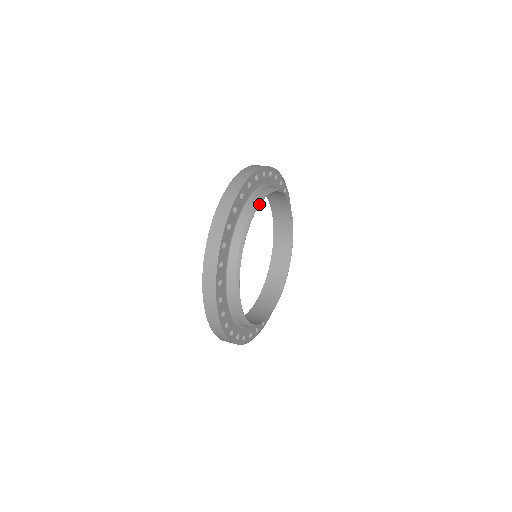
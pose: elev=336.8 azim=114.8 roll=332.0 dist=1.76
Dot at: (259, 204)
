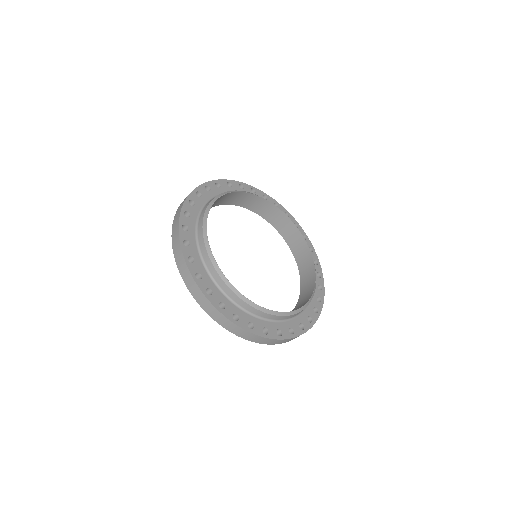
Dot at: (236, 192)
